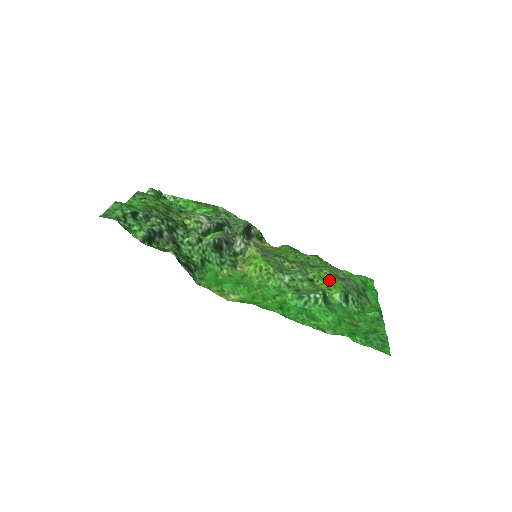
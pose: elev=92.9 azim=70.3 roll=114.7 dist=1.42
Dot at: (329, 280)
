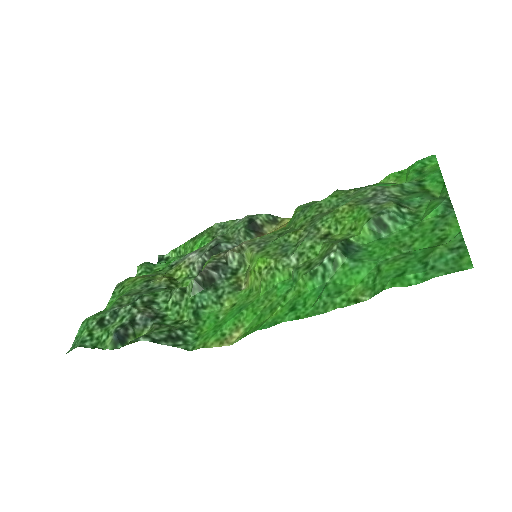
Dot at: (349, 217)
